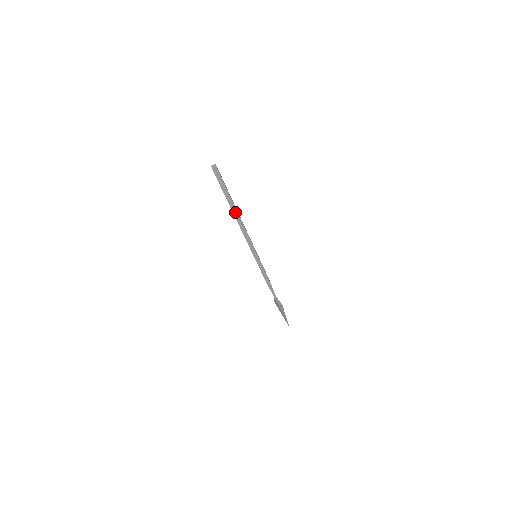
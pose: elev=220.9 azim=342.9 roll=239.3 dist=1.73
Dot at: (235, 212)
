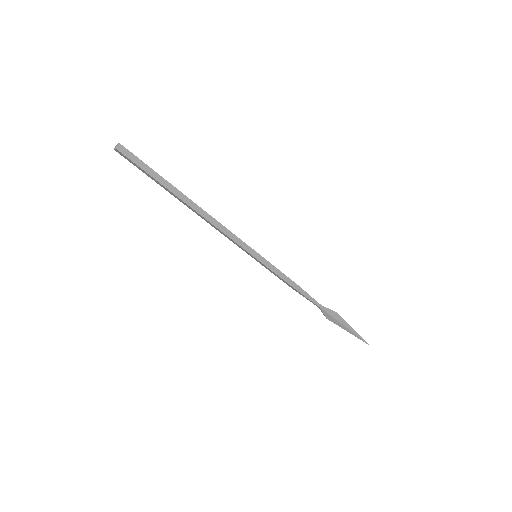
Dot at: (186, 200)
